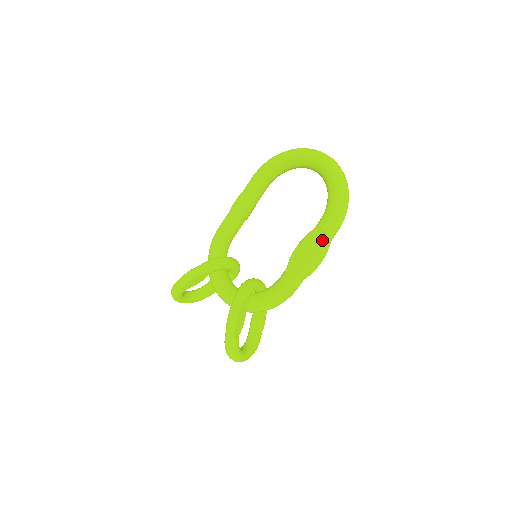
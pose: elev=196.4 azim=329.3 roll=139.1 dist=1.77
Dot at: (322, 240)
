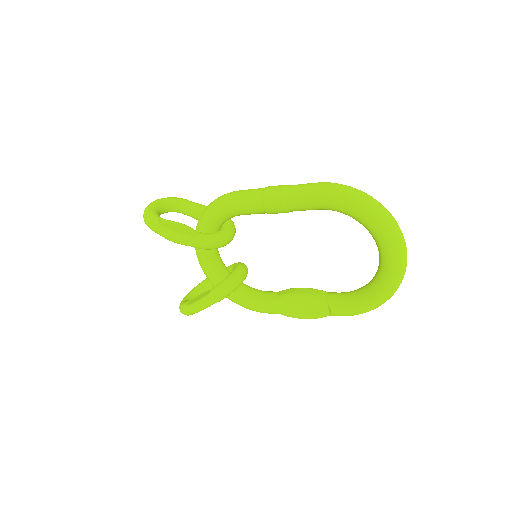
Dot at: (323, 316)
